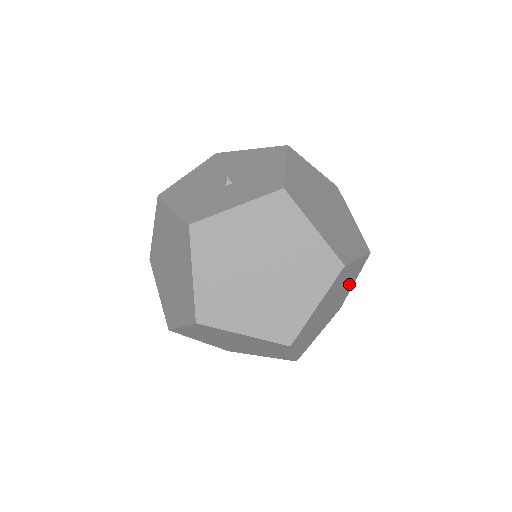
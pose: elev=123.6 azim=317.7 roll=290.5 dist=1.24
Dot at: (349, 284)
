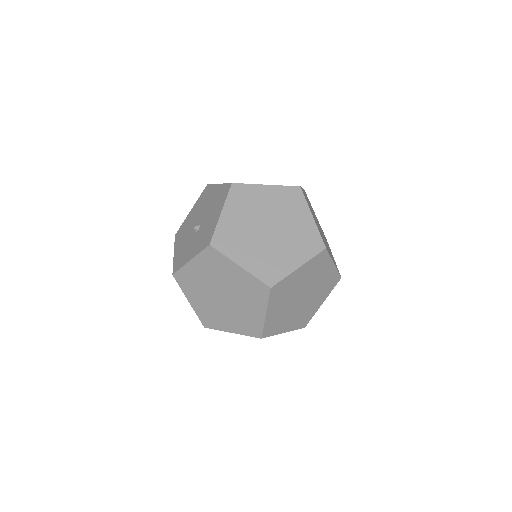
Dot at: (321, 272)
